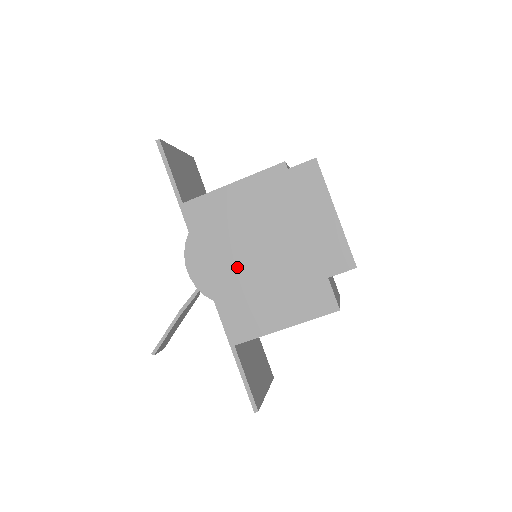
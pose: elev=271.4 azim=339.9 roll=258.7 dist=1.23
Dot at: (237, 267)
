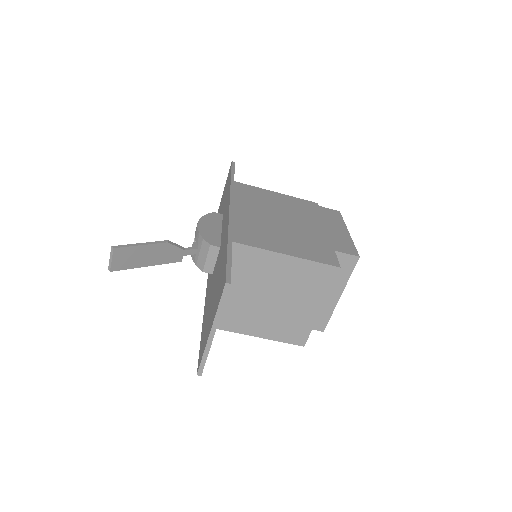
Dot at: (260, 215)
